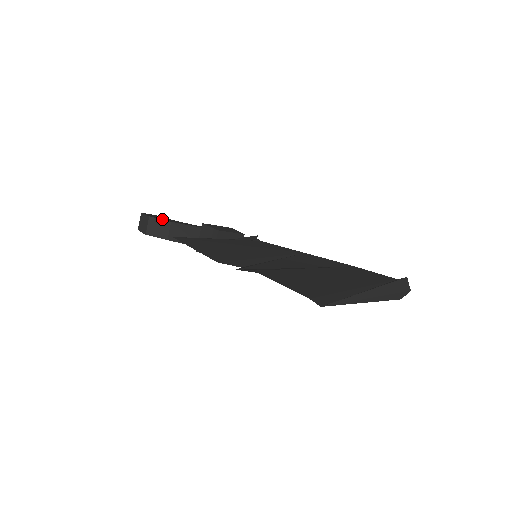
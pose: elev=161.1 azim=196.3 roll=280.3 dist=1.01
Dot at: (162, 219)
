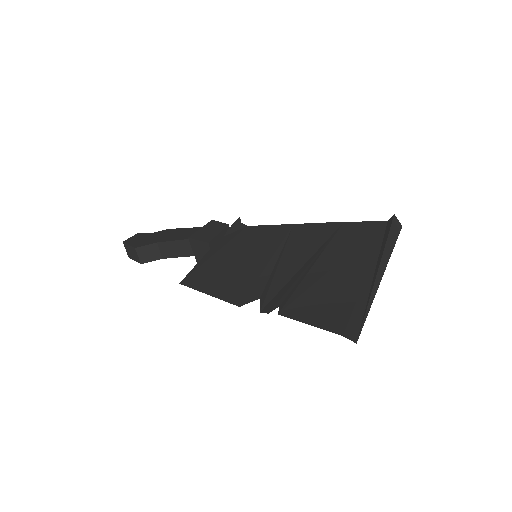
Dot at: (147, 244)
